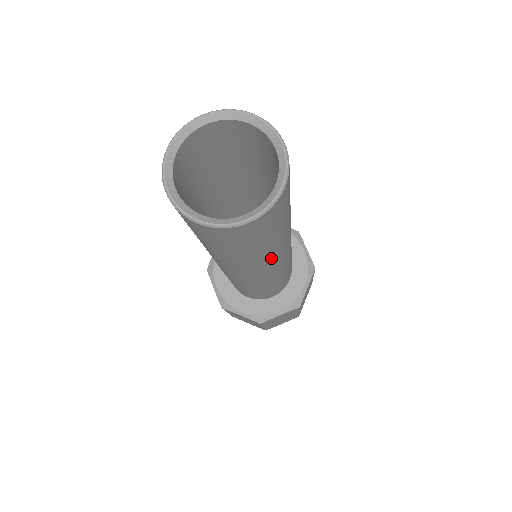
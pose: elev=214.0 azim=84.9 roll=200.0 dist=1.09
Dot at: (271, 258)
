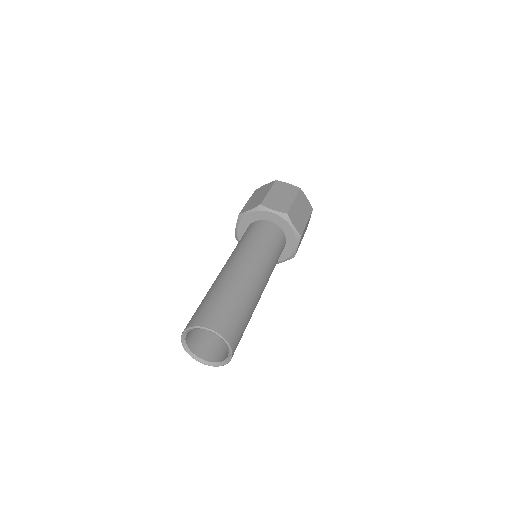
Dot at: occluded
